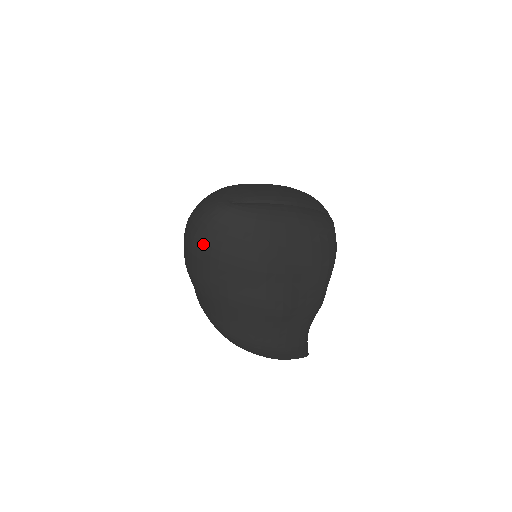
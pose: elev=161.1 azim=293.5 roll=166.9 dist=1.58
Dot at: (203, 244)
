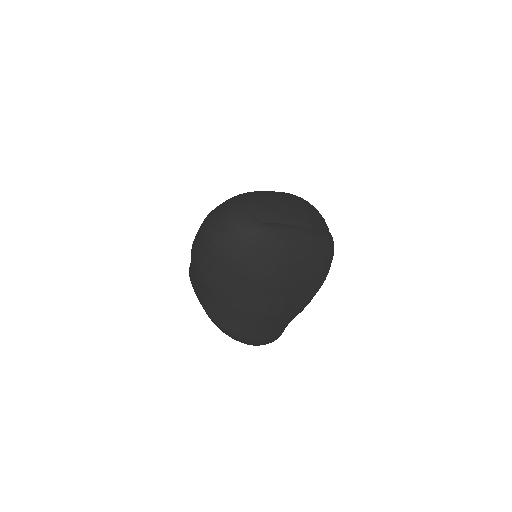
Dot at: (225, 255)
